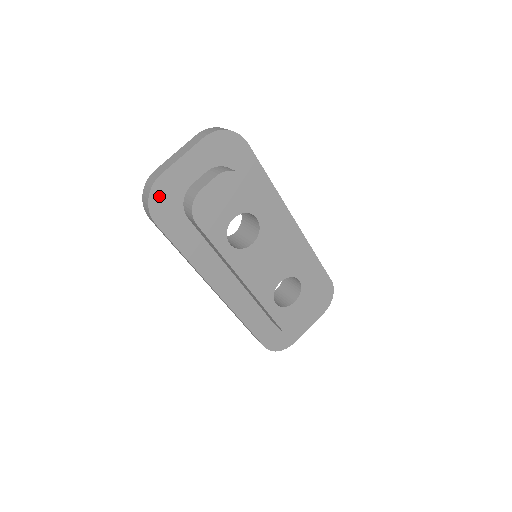
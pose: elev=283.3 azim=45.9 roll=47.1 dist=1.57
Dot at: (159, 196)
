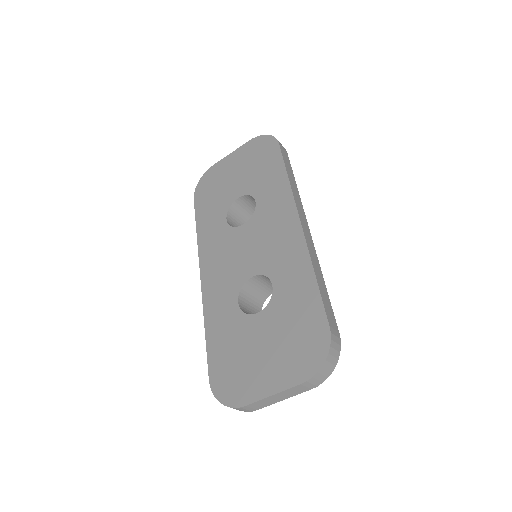
Dot at: occluded
